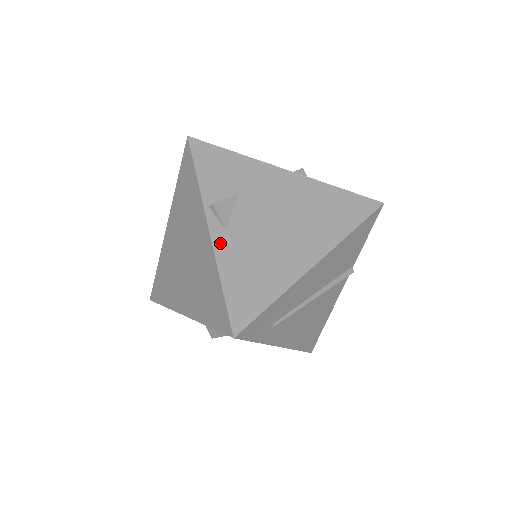
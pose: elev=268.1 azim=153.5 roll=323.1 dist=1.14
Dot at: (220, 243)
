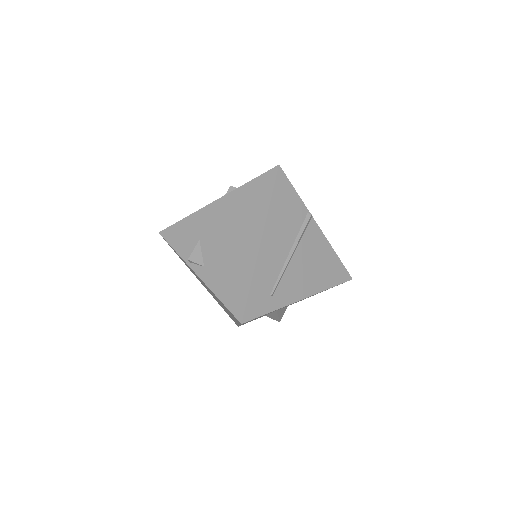
Dot at: (206, 277)
